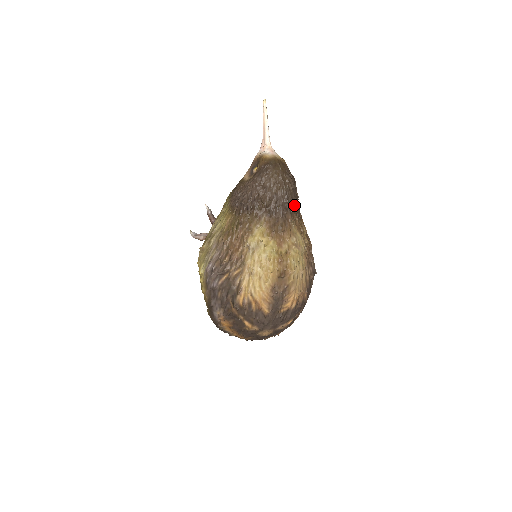
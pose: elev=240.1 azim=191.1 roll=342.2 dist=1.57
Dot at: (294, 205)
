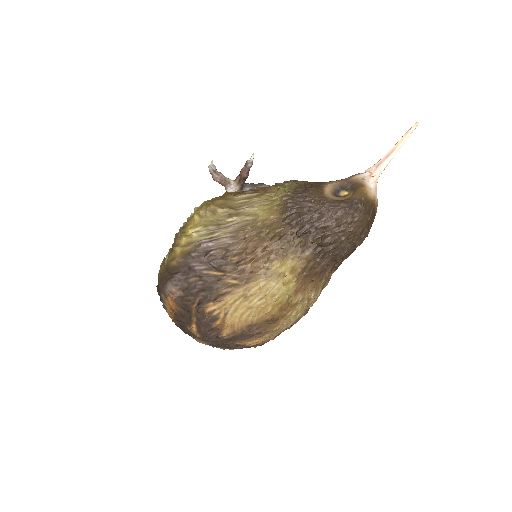
Dot at: (343, 260)
